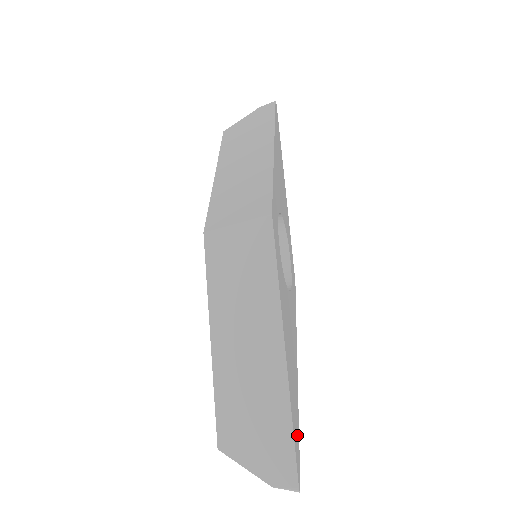
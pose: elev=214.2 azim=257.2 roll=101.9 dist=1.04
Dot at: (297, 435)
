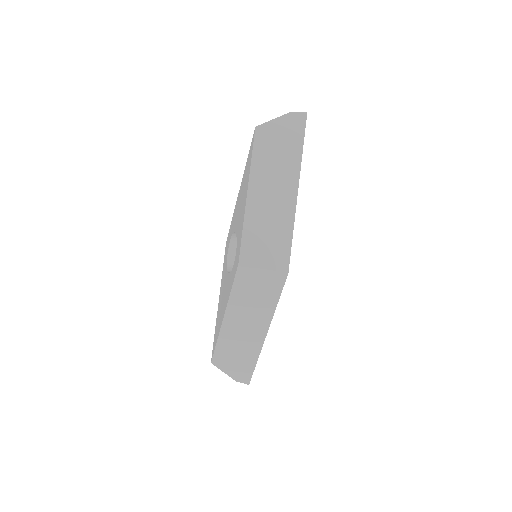
Dot at: occluded
